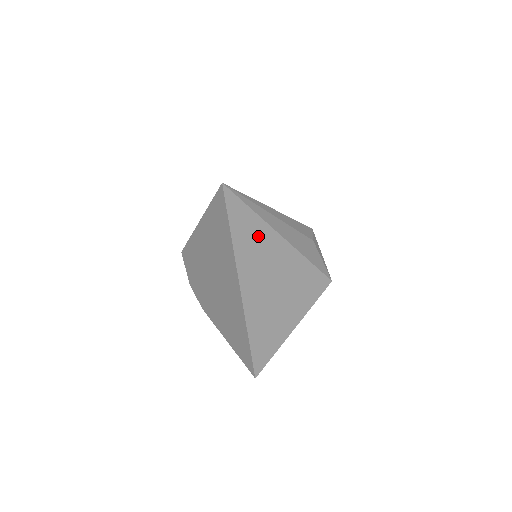
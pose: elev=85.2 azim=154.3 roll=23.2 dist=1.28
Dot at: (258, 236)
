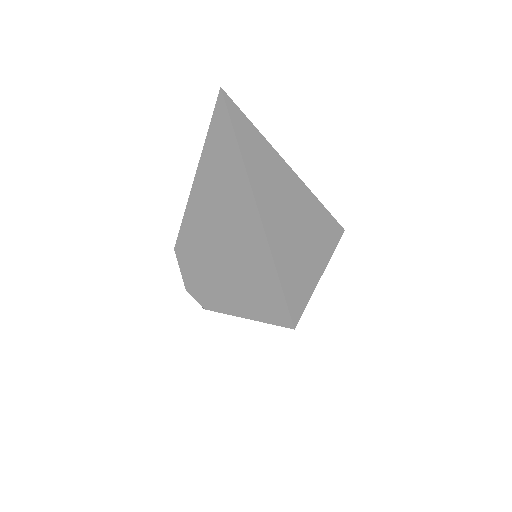
Dot at: (260, 148)
